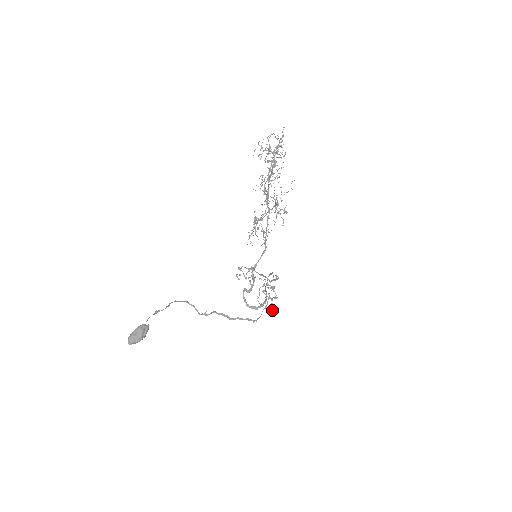
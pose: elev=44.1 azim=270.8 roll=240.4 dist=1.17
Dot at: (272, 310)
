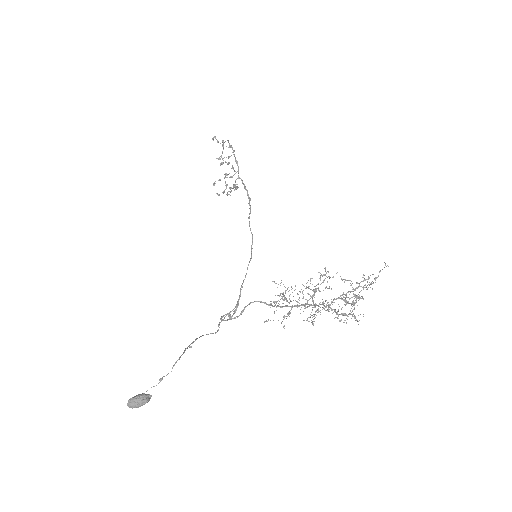
Dot at: (219, 195)
